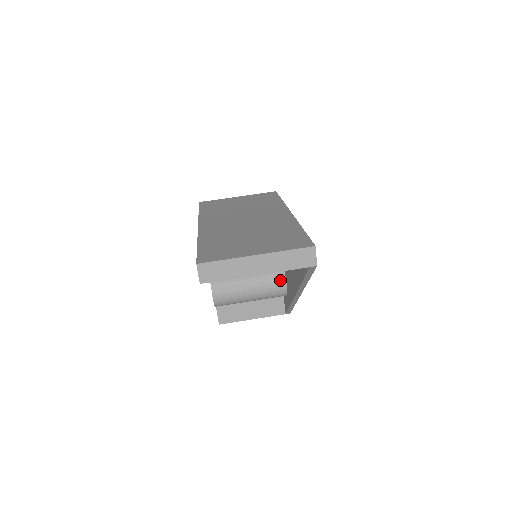
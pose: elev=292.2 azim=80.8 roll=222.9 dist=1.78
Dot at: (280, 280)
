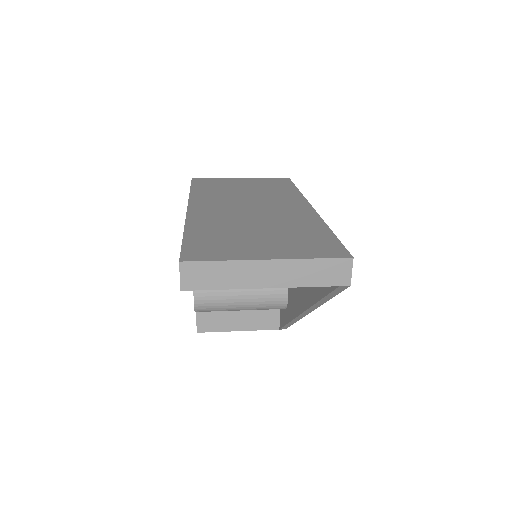
Dot at: (281, 289)
